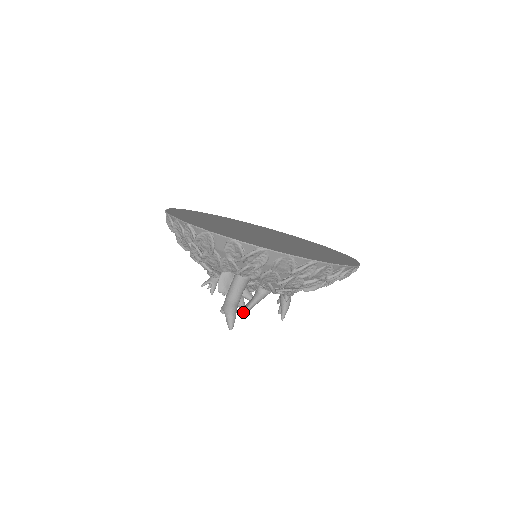
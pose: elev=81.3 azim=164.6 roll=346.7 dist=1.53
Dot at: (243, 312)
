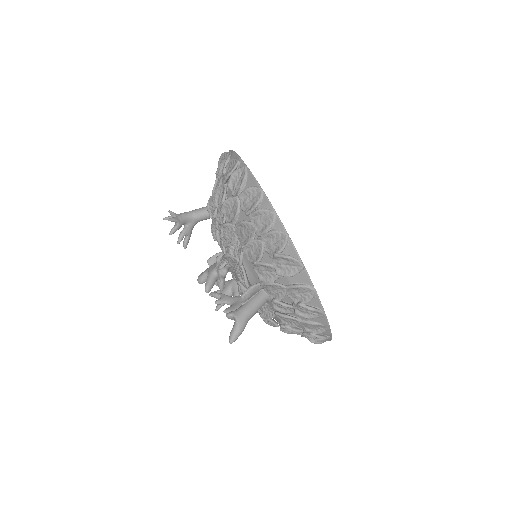
Dot at: (226, 312)
